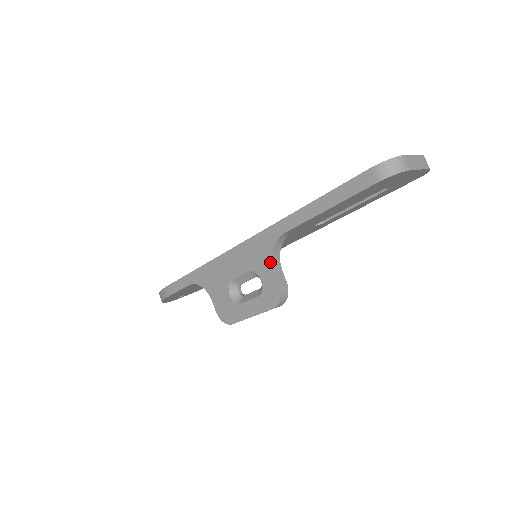
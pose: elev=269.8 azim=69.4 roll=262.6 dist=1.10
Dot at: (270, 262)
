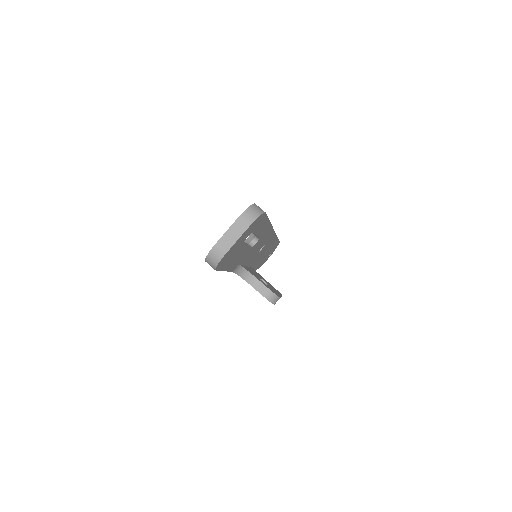
Dot at: (247, 282)
